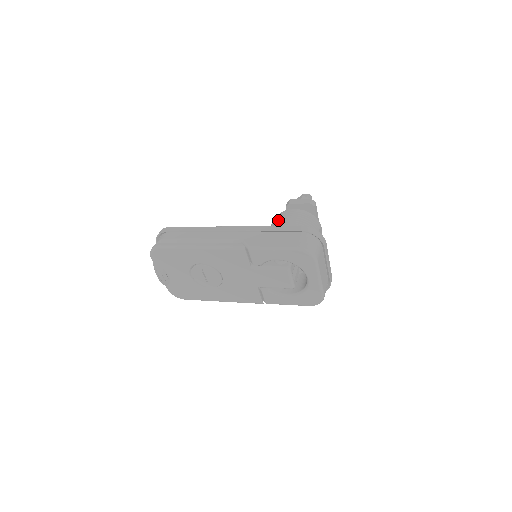
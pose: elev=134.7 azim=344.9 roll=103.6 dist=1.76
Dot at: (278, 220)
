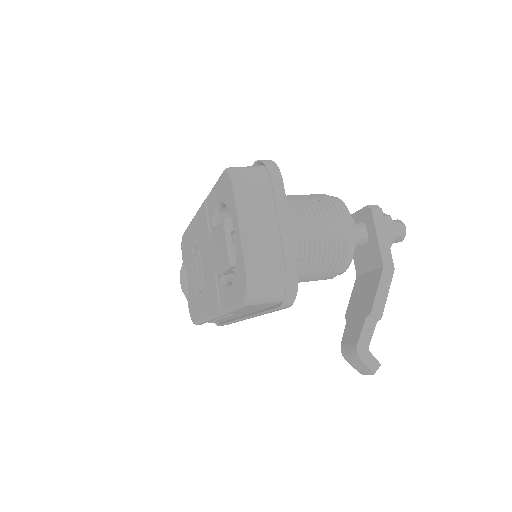
Dot at: occluded
